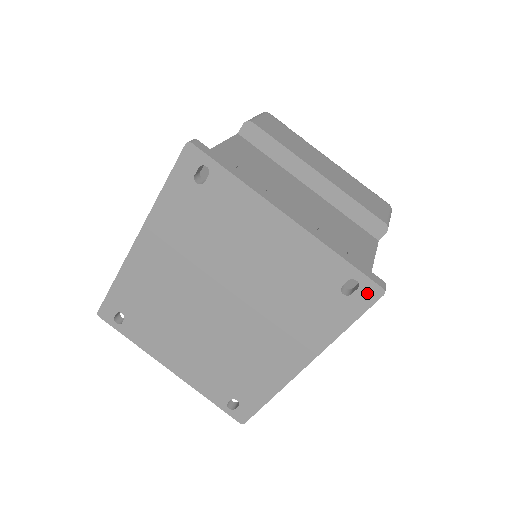
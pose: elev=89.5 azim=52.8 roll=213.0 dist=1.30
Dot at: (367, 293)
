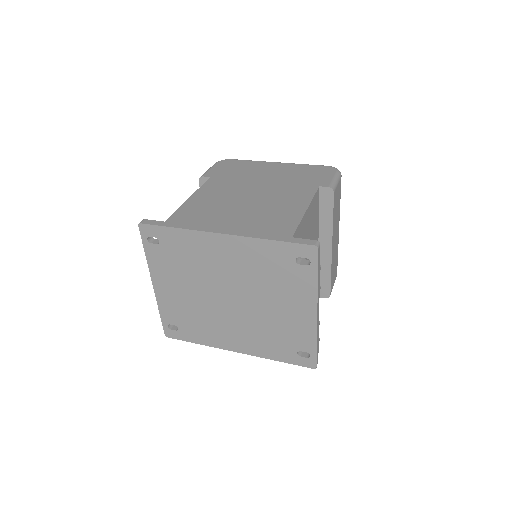
Dot at: (308, 362)
